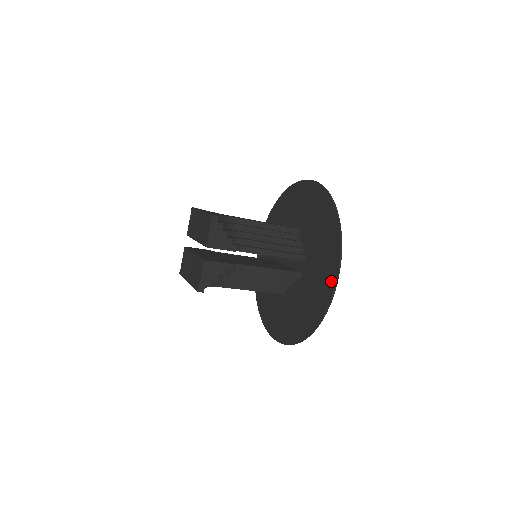
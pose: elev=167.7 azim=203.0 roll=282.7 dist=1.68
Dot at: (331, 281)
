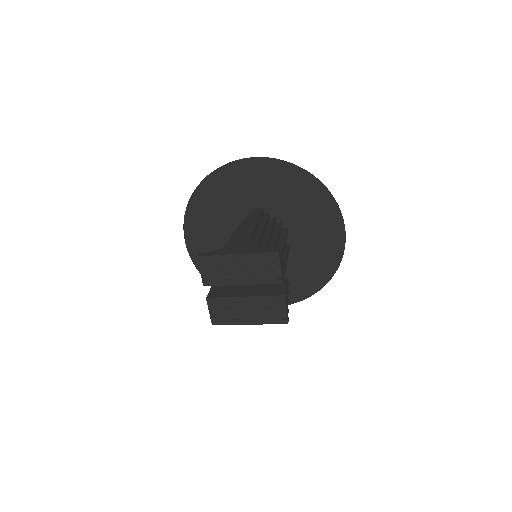
Dot at: (338, 235)
